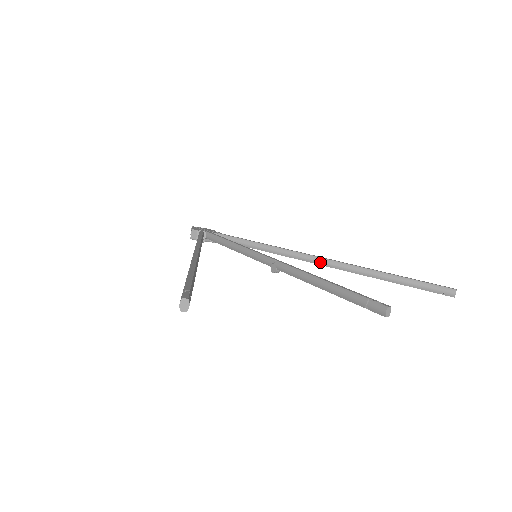
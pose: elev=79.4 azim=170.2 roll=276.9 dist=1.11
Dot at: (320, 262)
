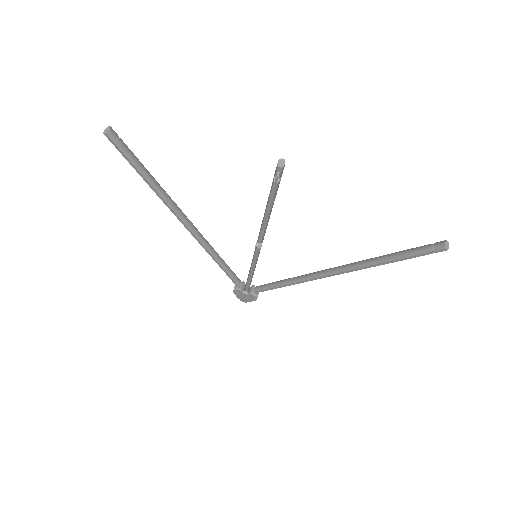
Dot at: (325, 272)
